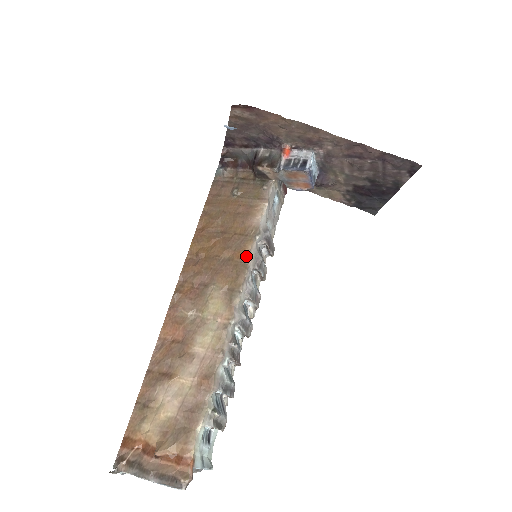
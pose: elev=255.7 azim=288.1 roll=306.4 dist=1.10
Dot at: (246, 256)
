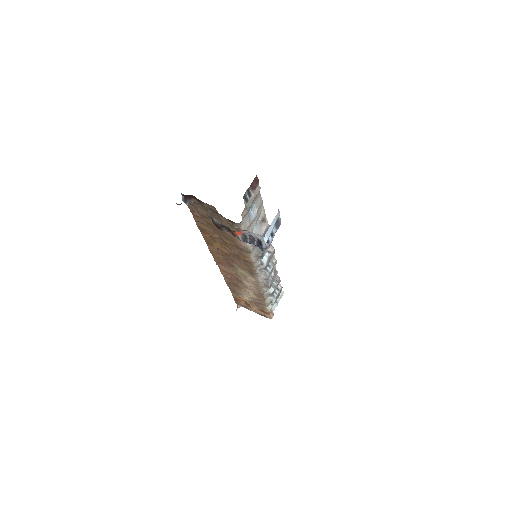
Dot at: (249, 260)
